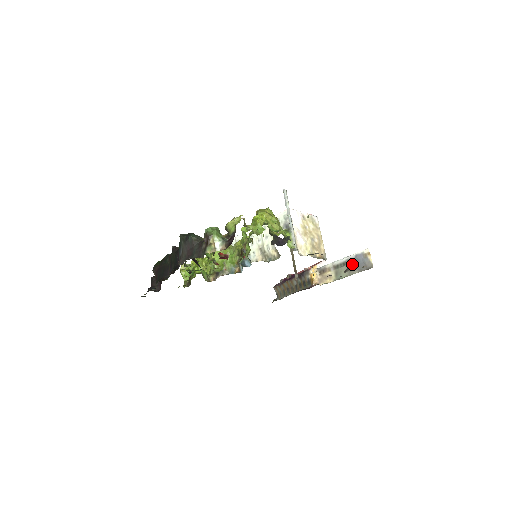
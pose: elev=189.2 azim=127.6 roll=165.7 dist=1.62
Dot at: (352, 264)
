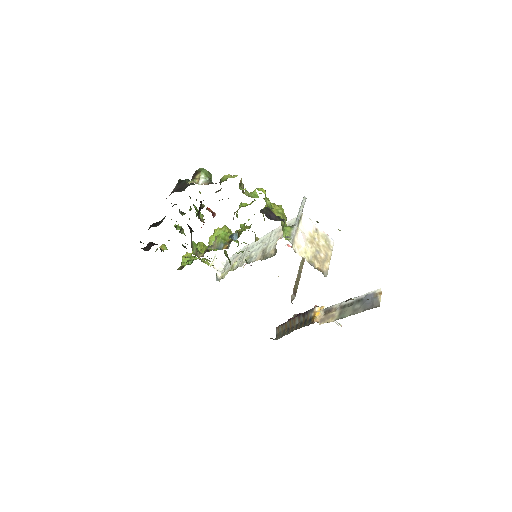
Dot at: (359, 303)
